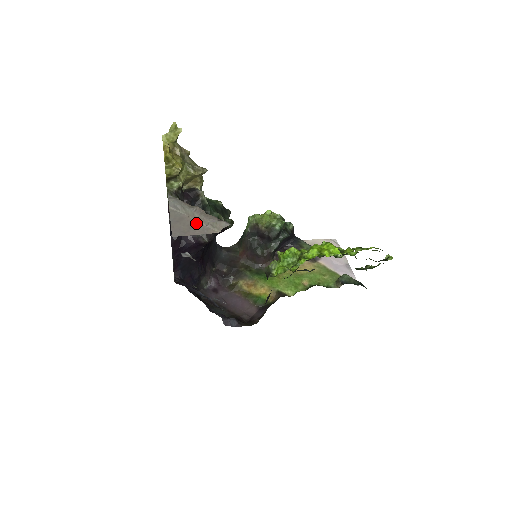
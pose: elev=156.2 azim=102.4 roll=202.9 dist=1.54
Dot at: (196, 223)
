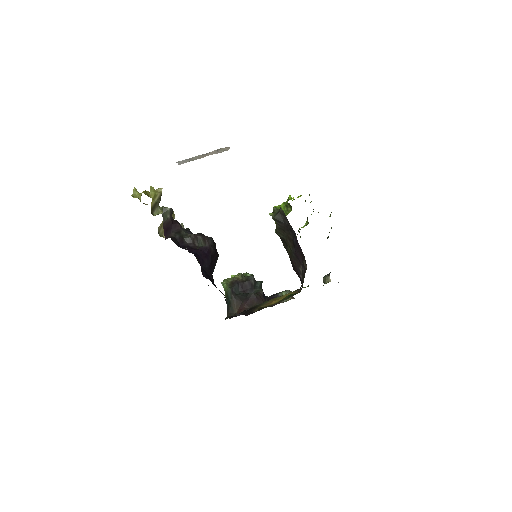
Dot at: (209, 154)
